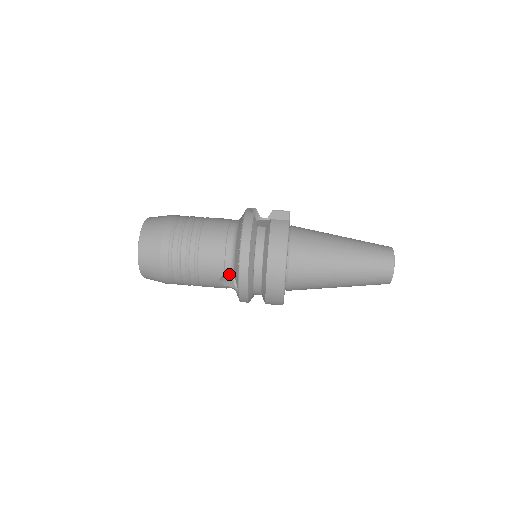
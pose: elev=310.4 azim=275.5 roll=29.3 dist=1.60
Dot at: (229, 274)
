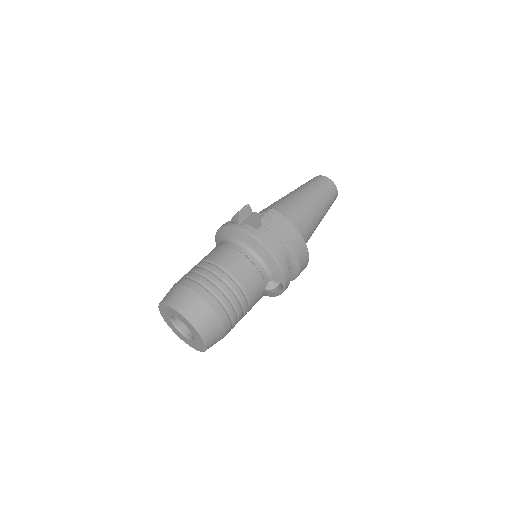
Dot at: occluded
